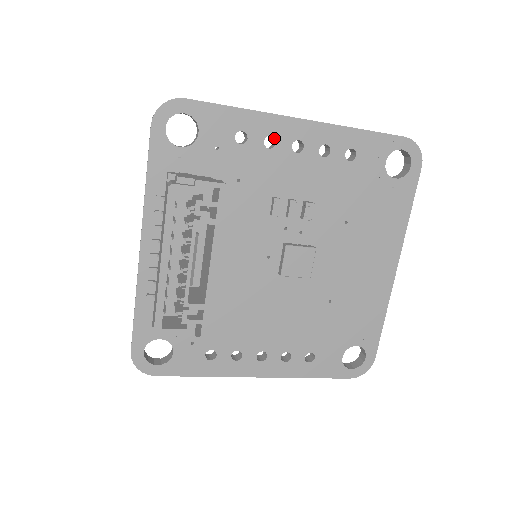
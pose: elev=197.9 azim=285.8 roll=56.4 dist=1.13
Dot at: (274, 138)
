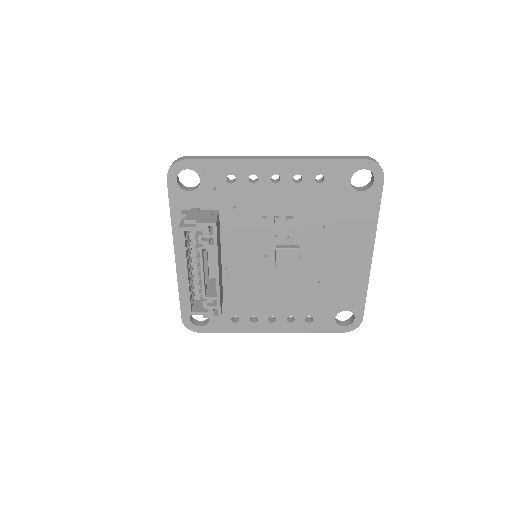
Dot at: (256, 175)
